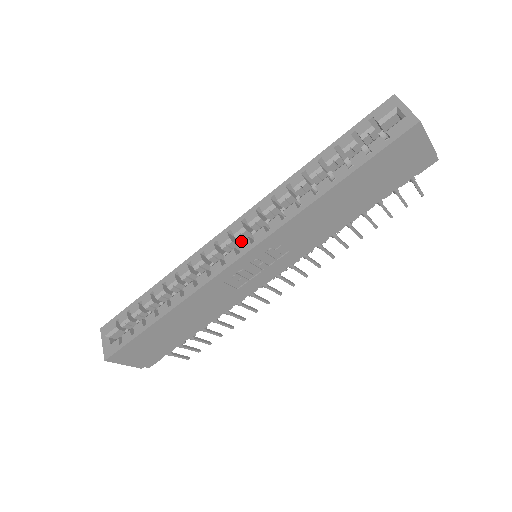
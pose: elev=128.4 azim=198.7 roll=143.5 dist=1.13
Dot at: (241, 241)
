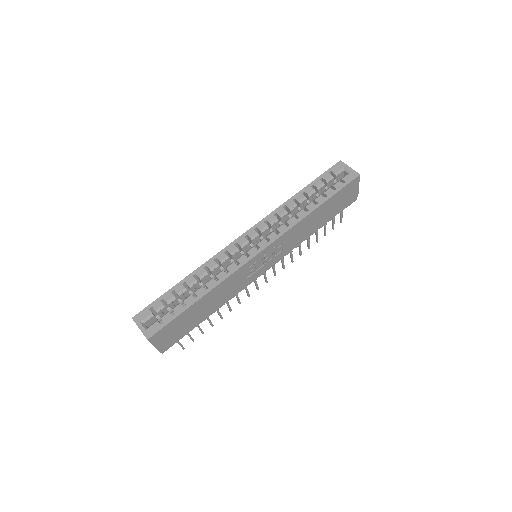
Dot at: (253, 243)
